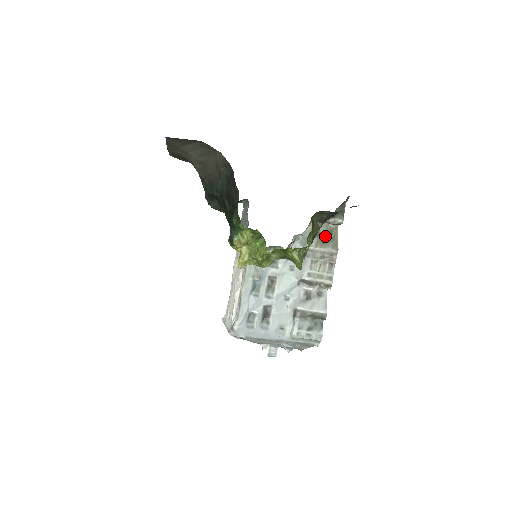
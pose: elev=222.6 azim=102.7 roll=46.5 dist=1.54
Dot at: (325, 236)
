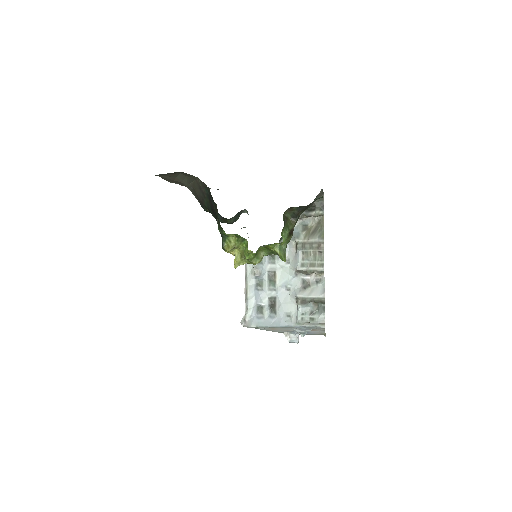
Dot at: (313, 228)
